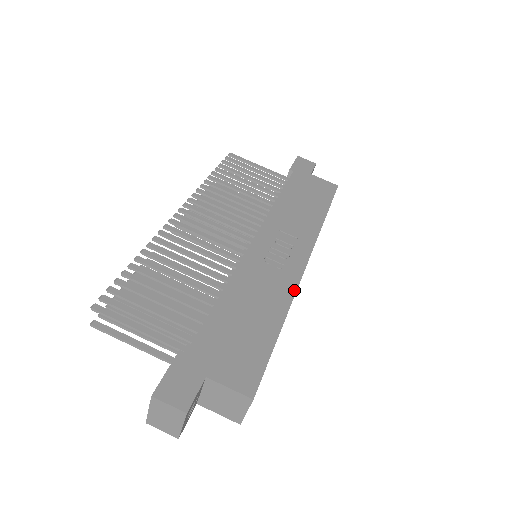
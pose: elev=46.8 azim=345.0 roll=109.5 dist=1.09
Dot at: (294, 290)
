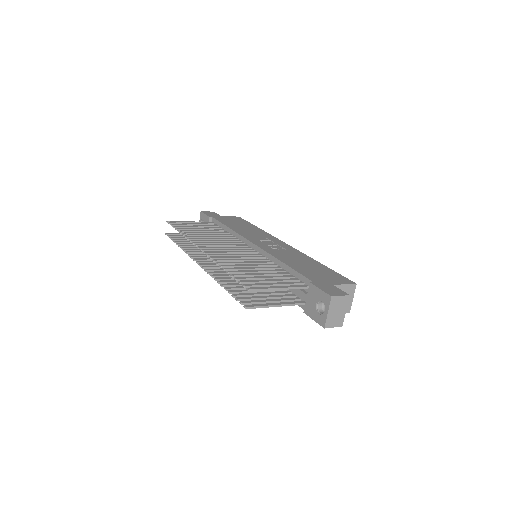
Dot at: (301, 253)
